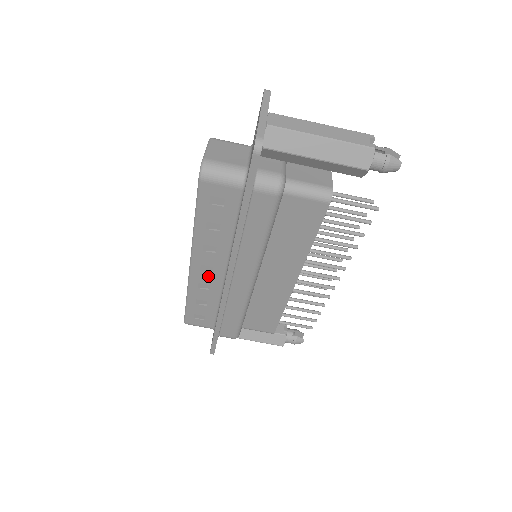
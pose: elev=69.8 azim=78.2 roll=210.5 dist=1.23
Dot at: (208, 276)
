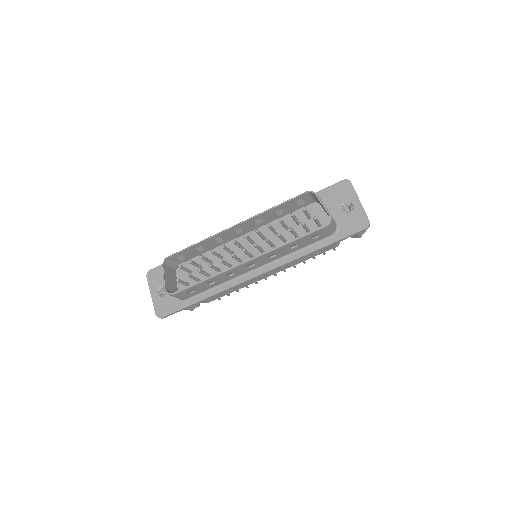
Dot at: (244, 269)
